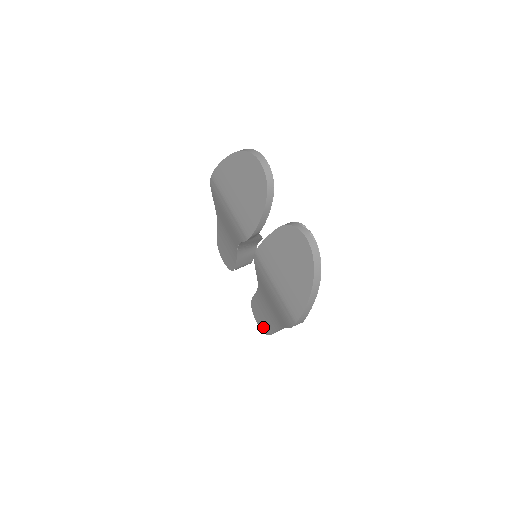
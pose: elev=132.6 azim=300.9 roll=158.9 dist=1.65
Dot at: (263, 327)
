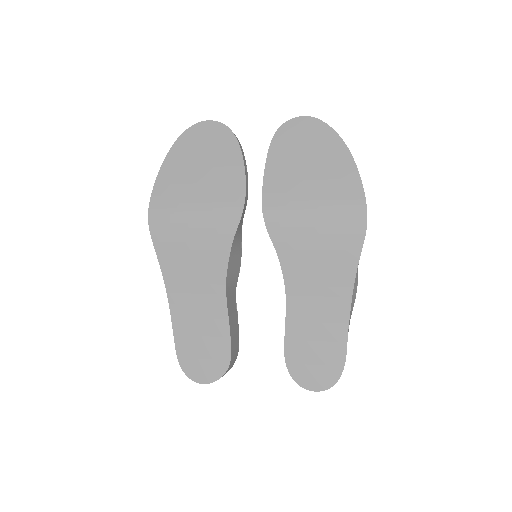
Dot at: (327, 374)
